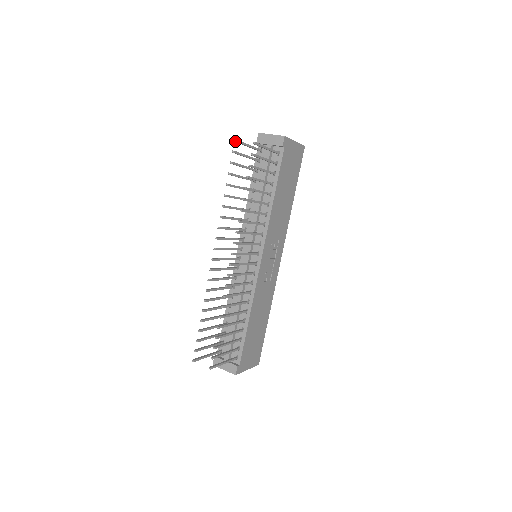
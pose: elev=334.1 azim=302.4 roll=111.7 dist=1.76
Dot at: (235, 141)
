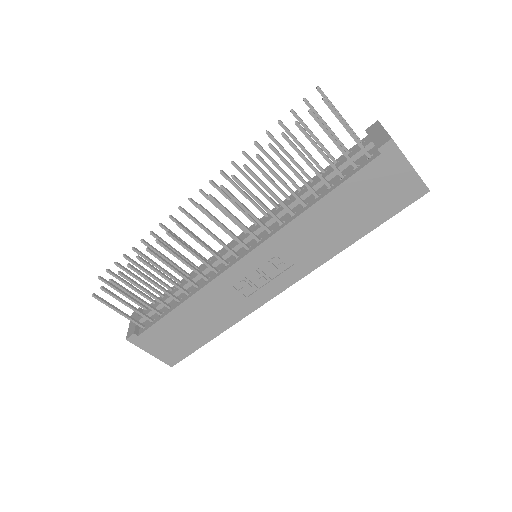
Dot at: (317, 88)
